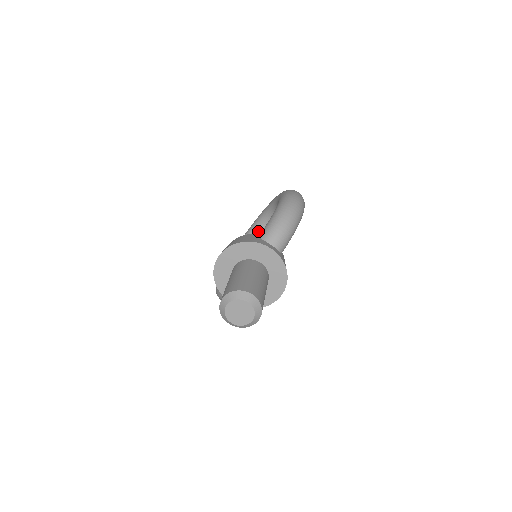
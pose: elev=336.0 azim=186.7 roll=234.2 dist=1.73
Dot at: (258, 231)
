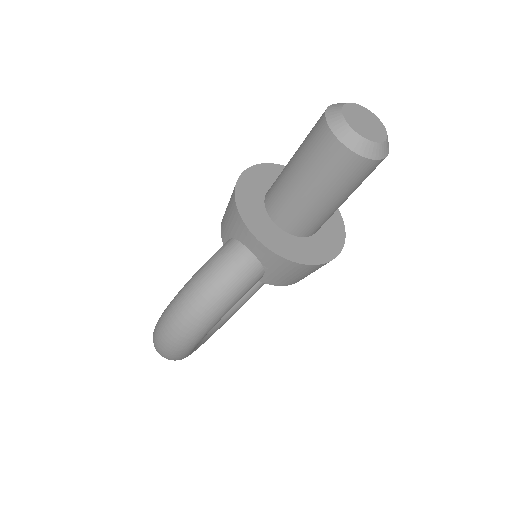
Dot at: occluded
